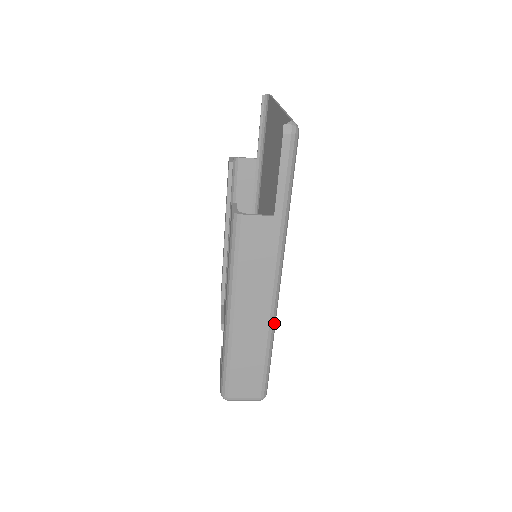
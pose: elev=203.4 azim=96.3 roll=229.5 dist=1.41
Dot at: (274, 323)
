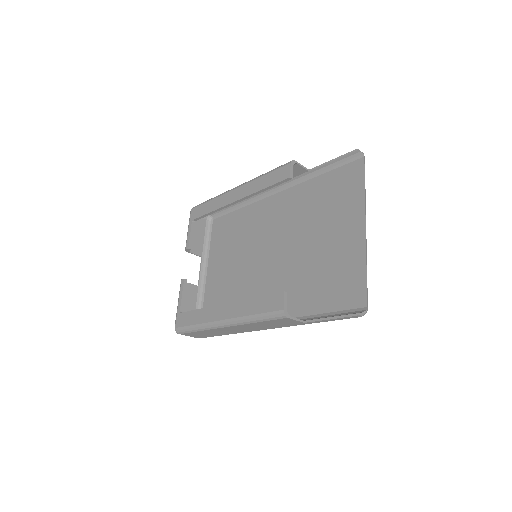
Dot at: occluded
